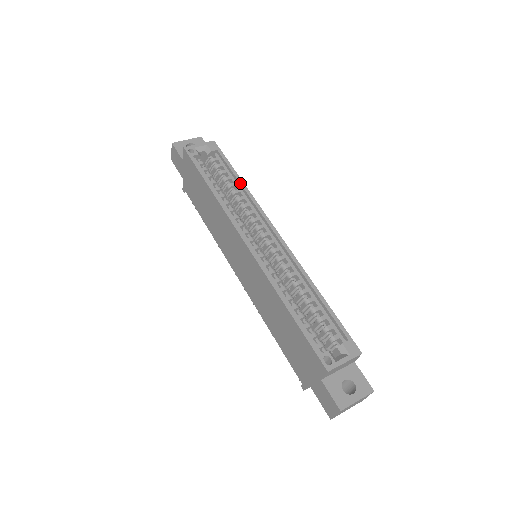
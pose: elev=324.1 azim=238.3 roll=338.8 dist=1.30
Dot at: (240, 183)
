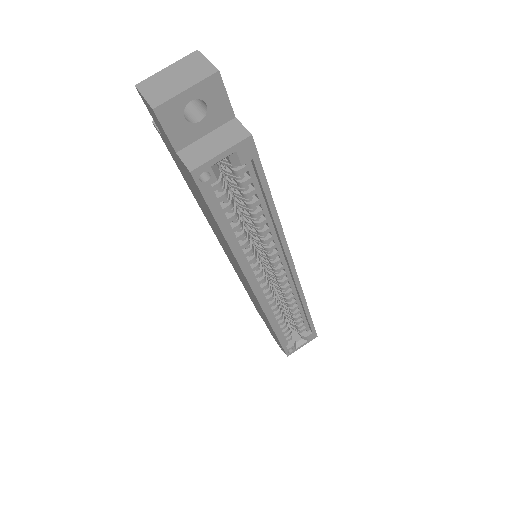
Dot at: (273, 217)
